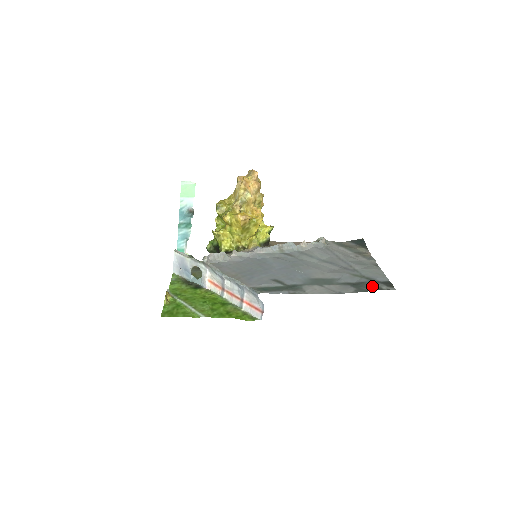
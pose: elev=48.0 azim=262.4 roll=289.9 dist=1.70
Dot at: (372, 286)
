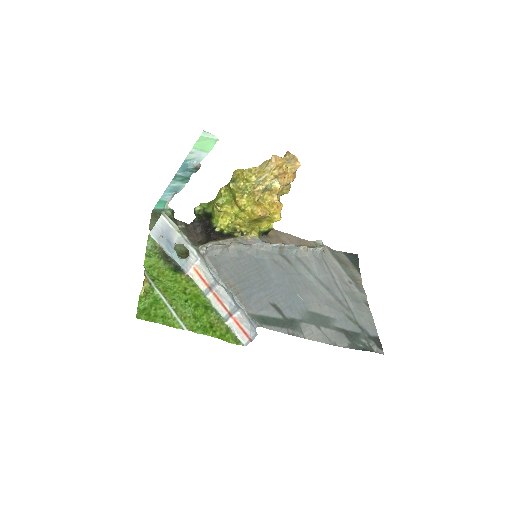
Dot at: (364, 342)
